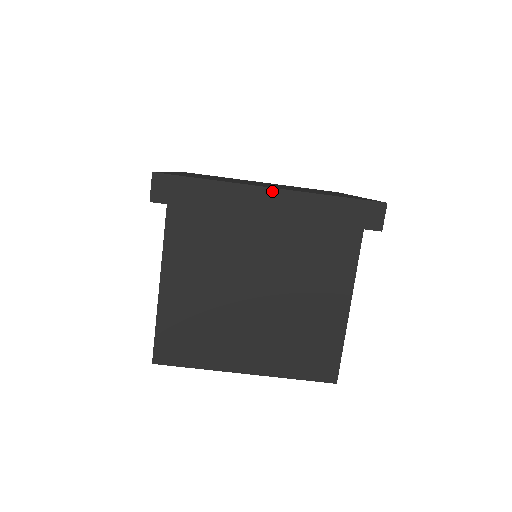
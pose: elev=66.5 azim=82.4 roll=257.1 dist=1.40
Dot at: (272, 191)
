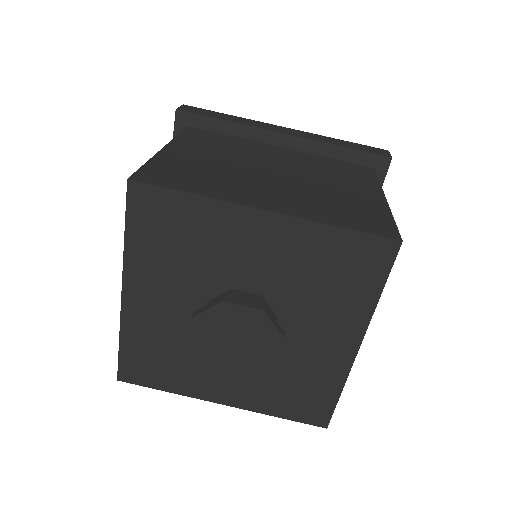
Dot at: (286, 128)
